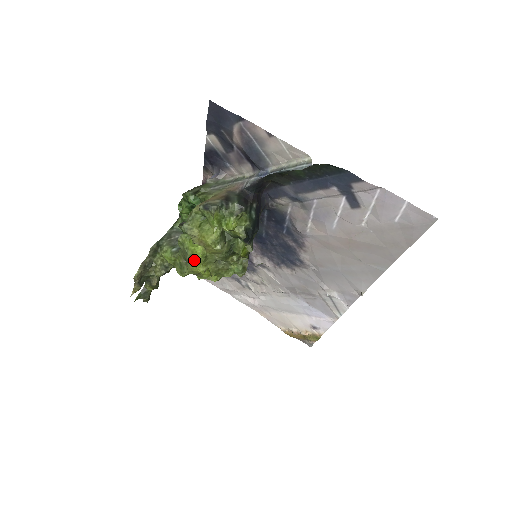
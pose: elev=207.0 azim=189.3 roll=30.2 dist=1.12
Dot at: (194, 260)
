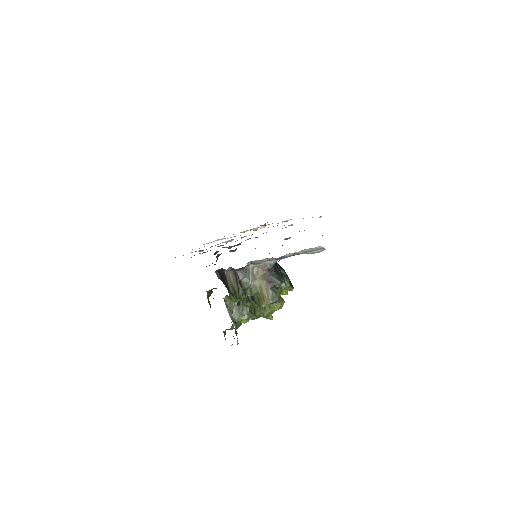
Dot at: (272, 317)
